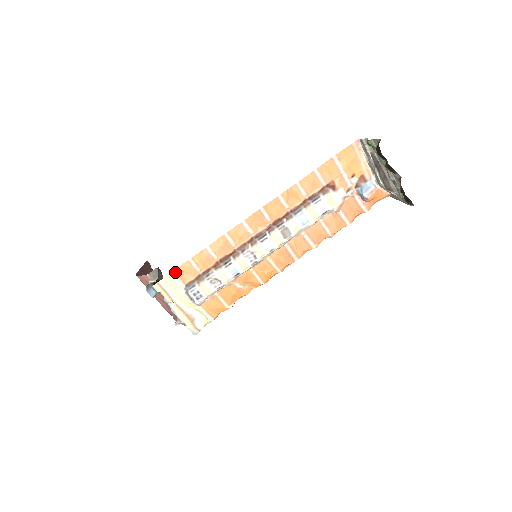
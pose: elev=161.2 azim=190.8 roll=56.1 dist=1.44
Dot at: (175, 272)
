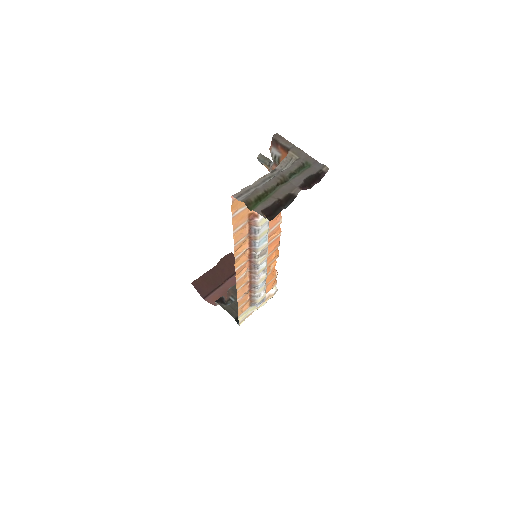
Dot at: (239, 315)
